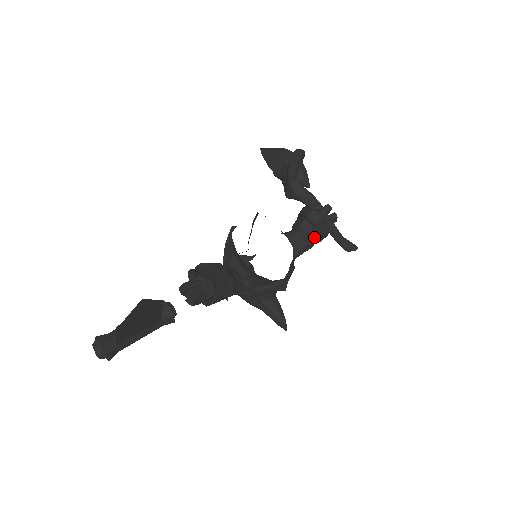
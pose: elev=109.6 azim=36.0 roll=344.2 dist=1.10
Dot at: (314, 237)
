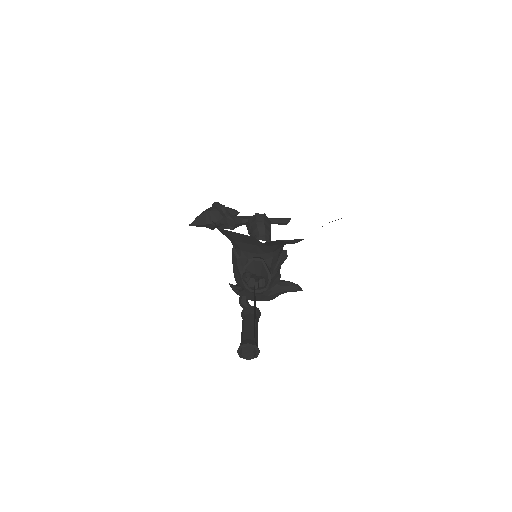
Dot at: (268, 229)
